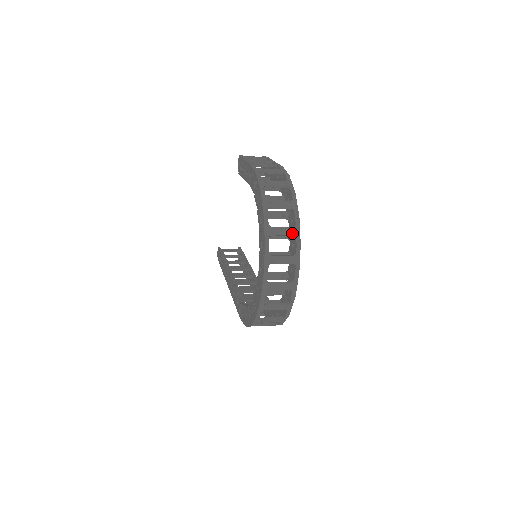
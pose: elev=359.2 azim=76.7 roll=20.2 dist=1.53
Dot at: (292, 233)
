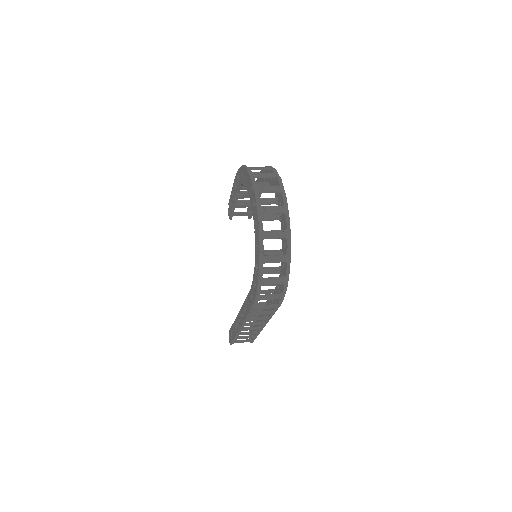
Dot at: (272, 176)
